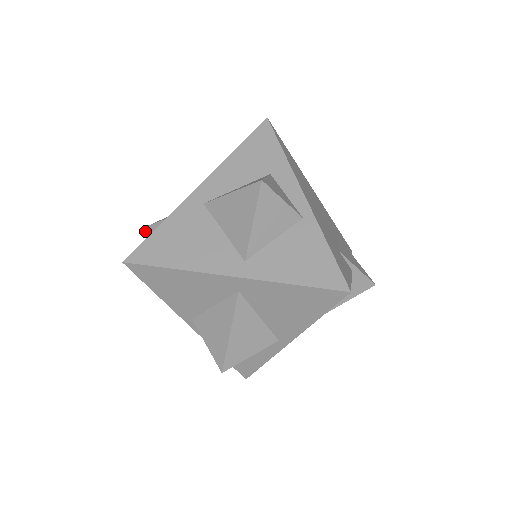
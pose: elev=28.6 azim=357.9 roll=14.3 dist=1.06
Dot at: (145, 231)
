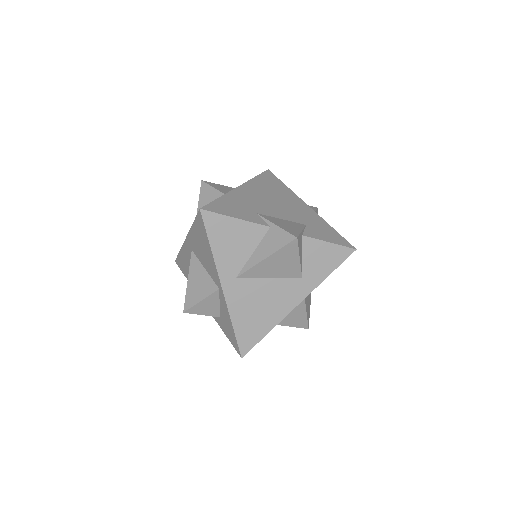
Dot at: occluded
